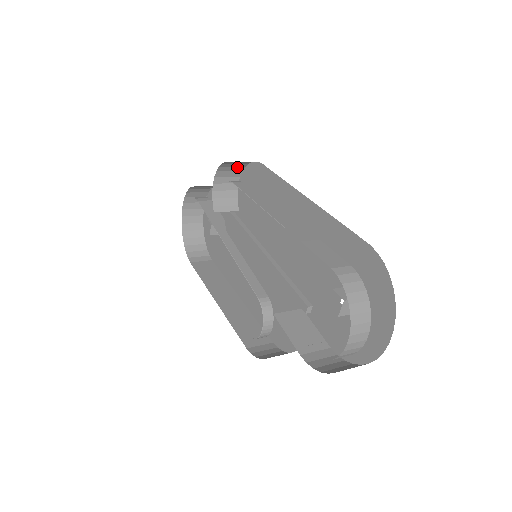
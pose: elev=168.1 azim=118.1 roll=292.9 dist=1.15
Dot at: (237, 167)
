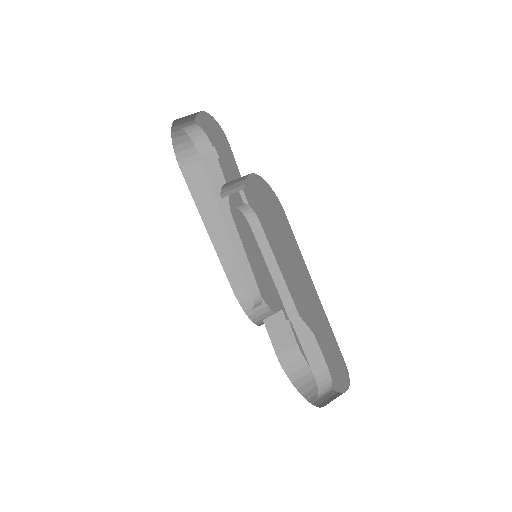
Dot at: occluded
